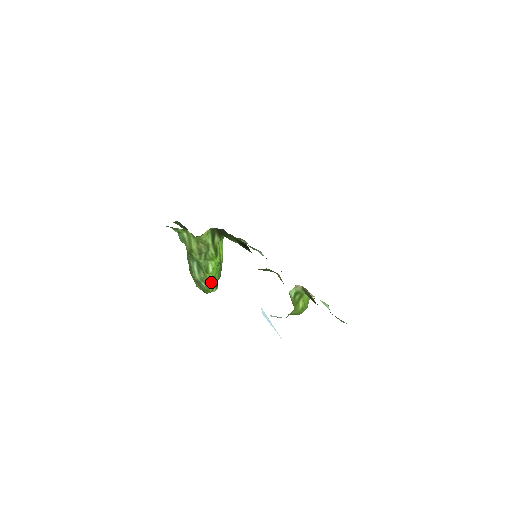
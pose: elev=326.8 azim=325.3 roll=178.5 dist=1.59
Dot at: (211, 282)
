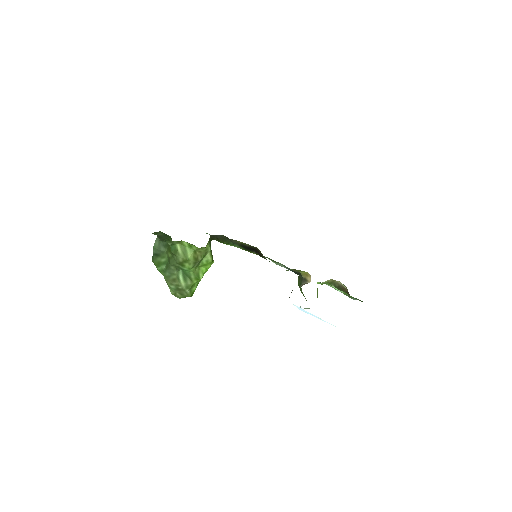
Dot at: (195, 287)
